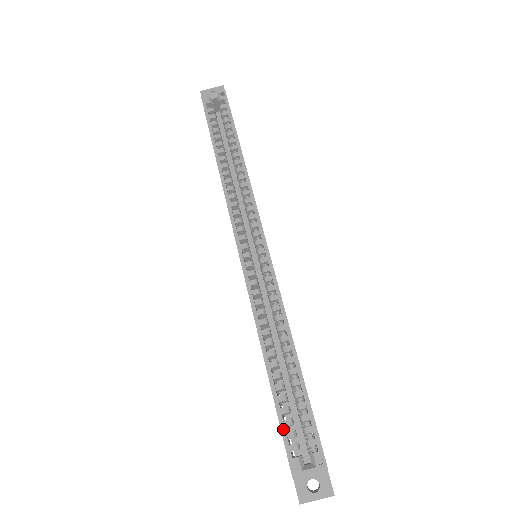
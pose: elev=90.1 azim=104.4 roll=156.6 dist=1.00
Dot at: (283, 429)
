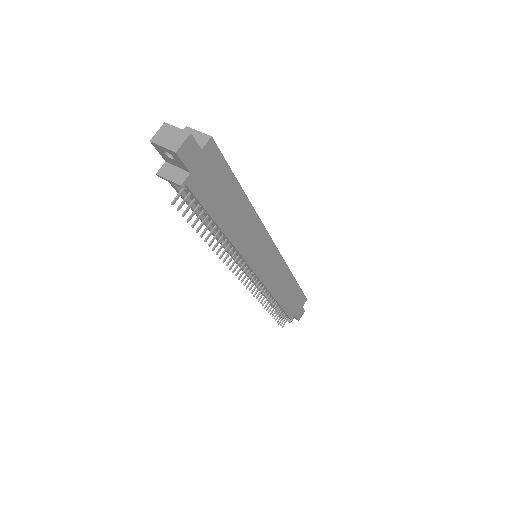
Dot at: occluded
